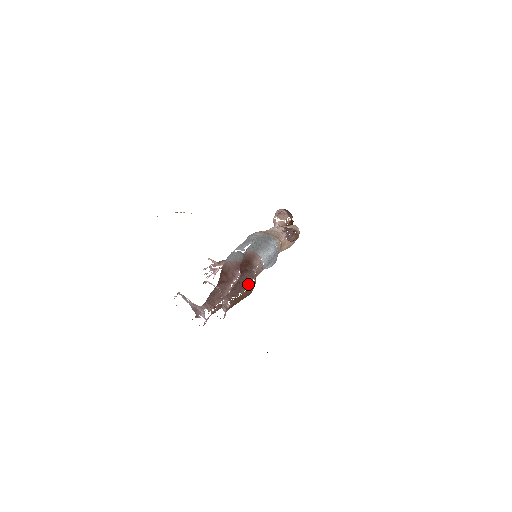
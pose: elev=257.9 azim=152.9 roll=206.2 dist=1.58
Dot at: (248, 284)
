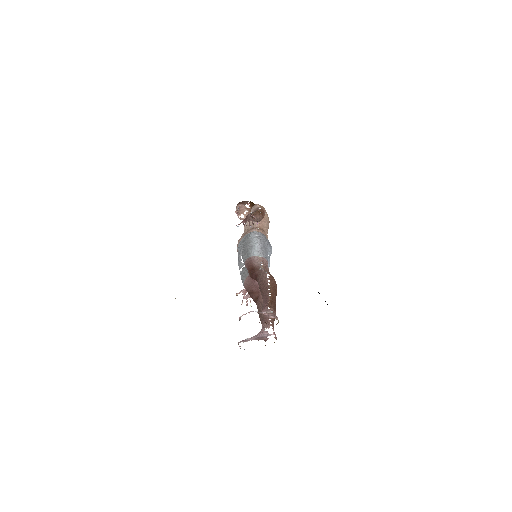
Dot at: (267, 282)
